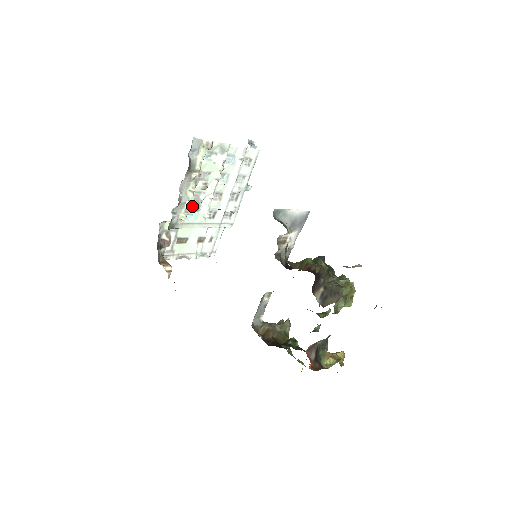
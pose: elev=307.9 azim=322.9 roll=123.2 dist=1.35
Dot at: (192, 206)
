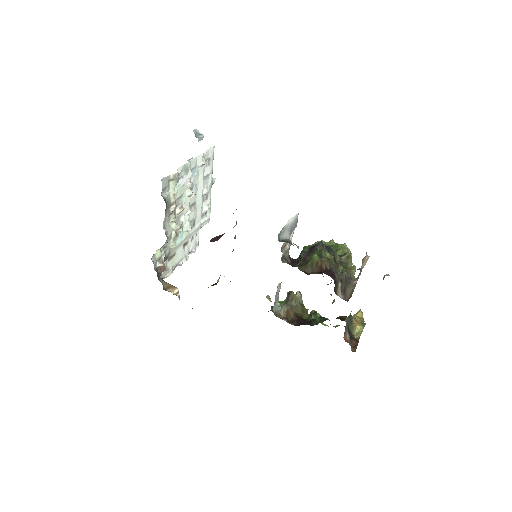
Dot at: (176, 231)
